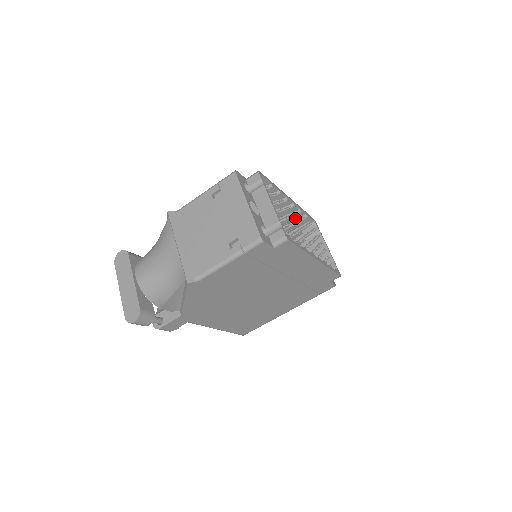
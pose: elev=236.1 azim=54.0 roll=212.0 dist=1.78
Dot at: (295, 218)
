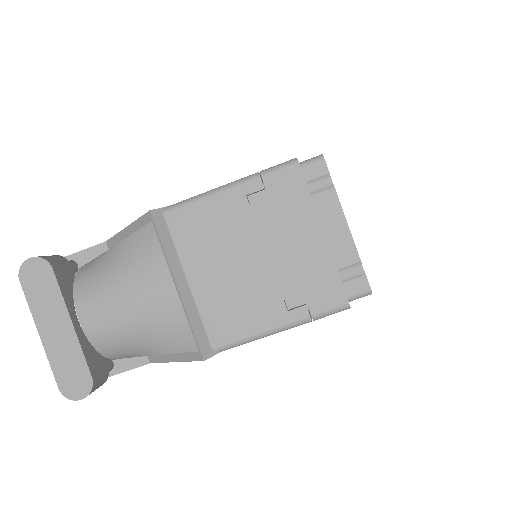
Dot at: occluded
